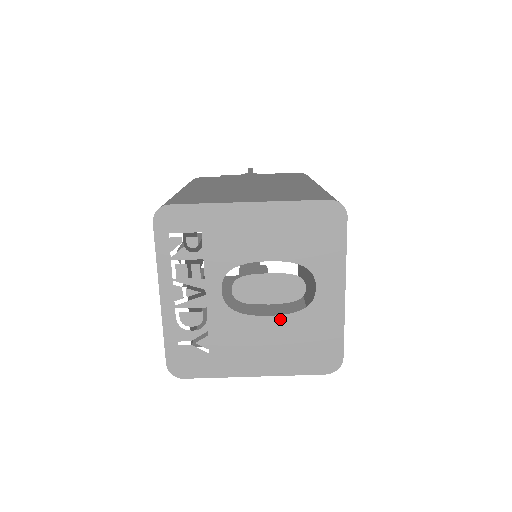
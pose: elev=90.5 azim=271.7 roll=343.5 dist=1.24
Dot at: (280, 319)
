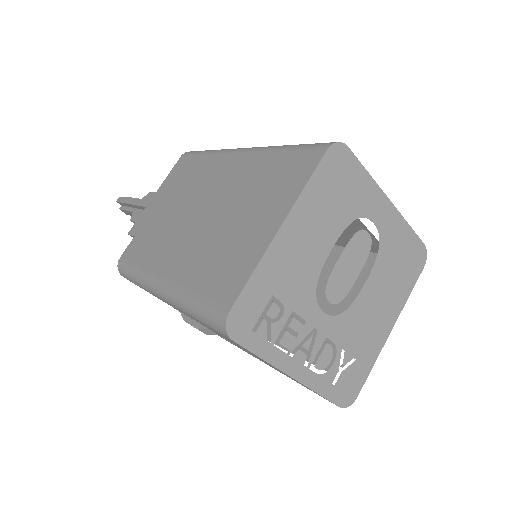
Dot at: (373, 275)
